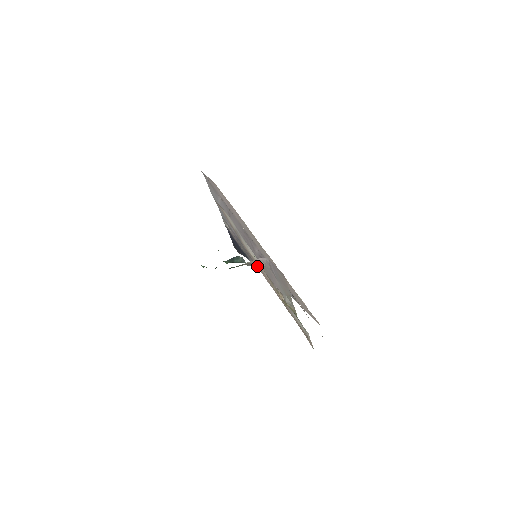
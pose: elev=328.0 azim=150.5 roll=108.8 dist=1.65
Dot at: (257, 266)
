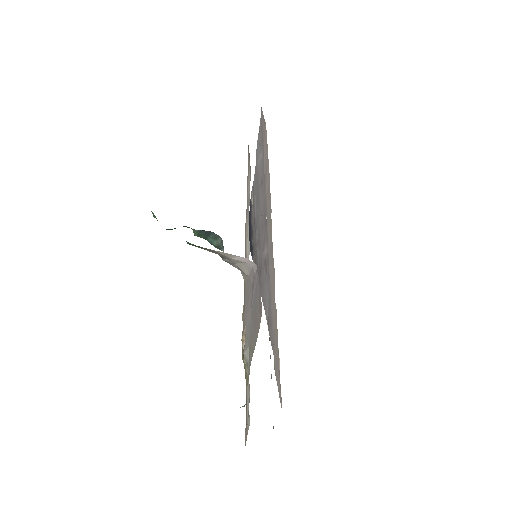
Dot at: occluded
